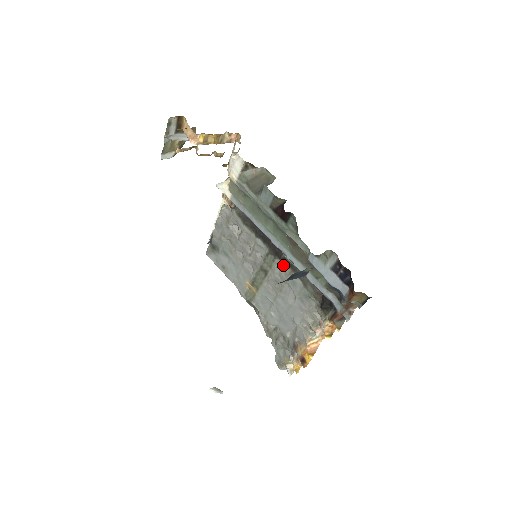
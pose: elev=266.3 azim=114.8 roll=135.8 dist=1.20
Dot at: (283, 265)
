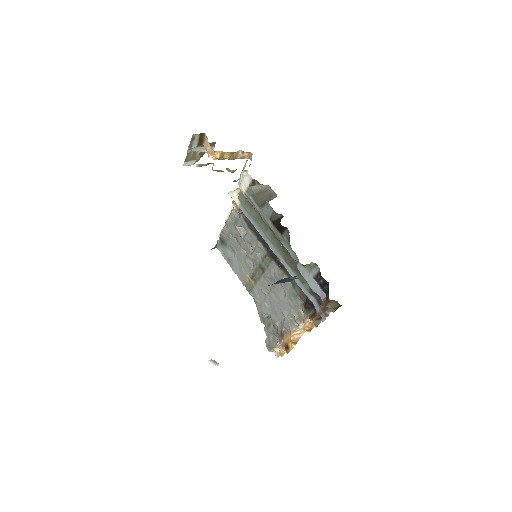
Dot at: (277, 267)
